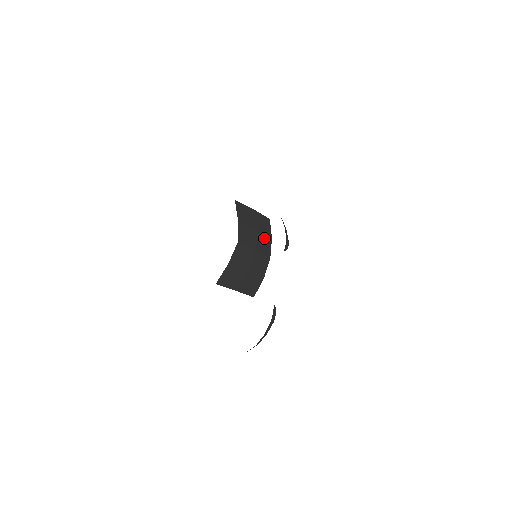
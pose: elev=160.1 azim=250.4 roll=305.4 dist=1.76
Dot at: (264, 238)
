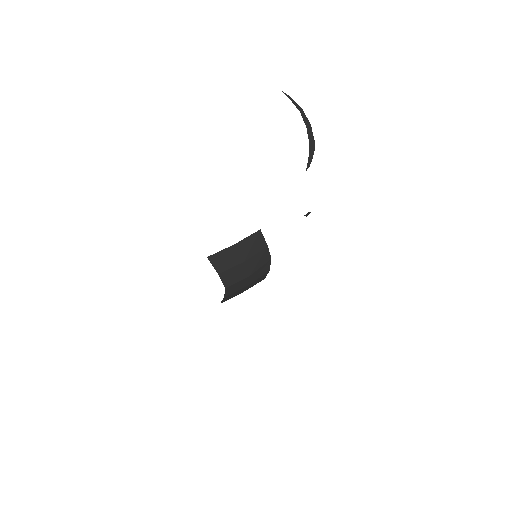
Dot at: (257, 257)
